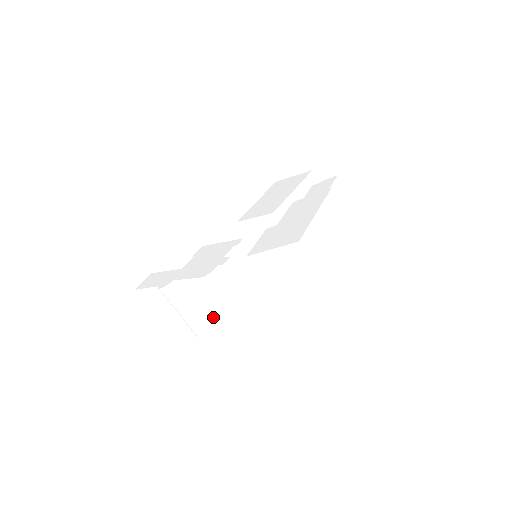
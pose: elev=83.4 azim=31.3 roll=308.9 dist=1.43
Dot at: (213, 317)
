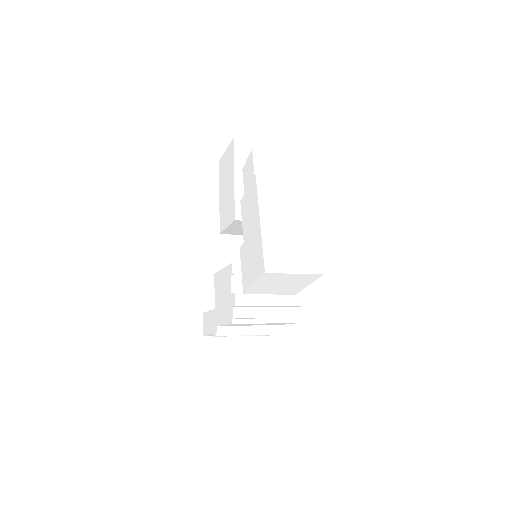
Dot at: occluded
